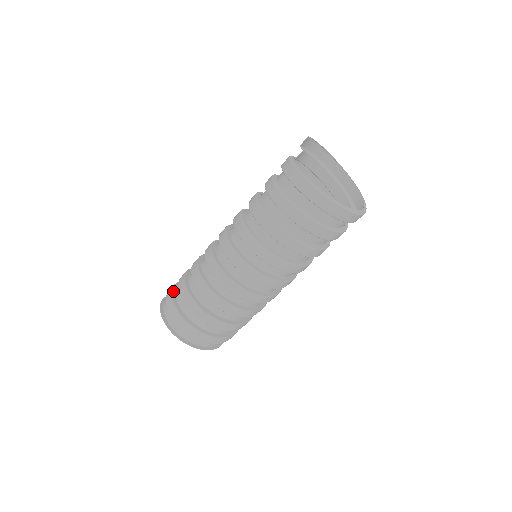
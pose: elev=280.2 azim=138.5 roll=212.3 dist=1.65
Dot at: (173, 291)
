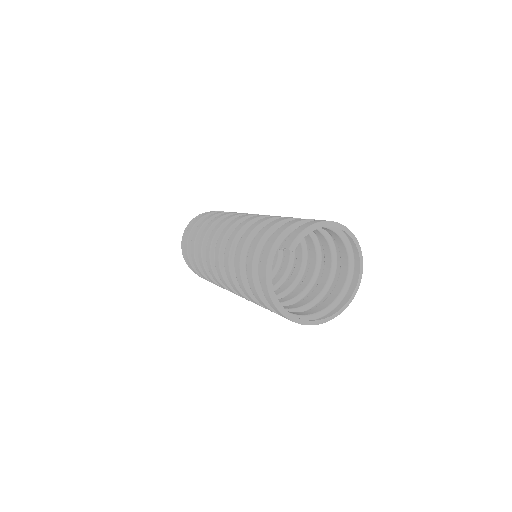
Dot at: (188, 246)
